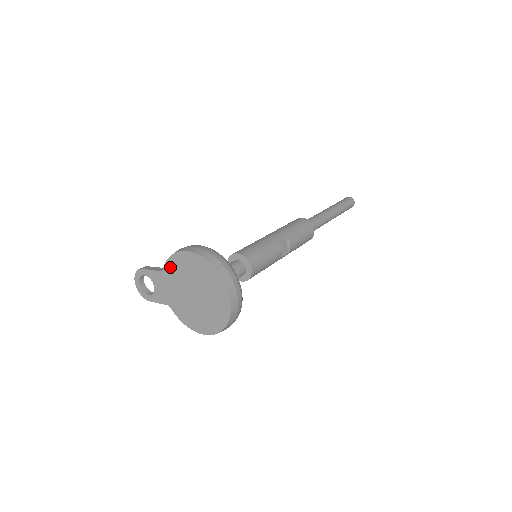
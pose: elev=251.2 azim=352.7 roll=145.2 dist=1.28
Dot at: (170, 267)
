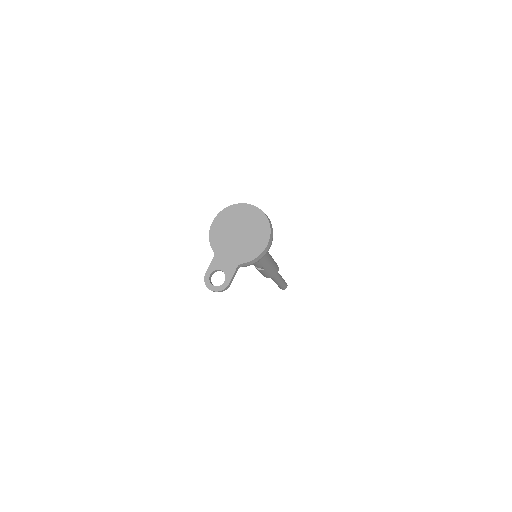
Dot at: (215, 244)
